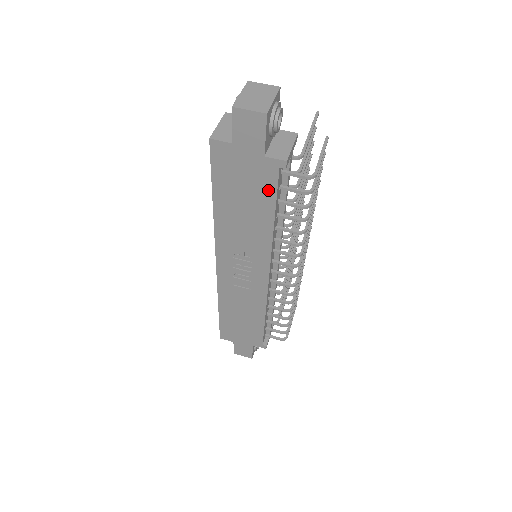
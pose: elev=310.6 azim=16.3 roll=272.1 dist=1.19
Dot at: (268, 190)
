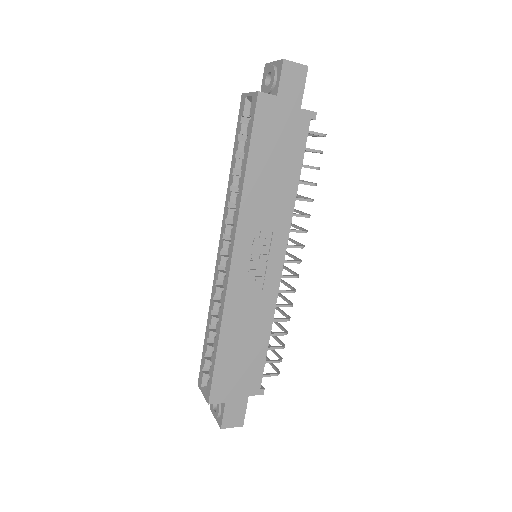
Dot at: (298, 145)
